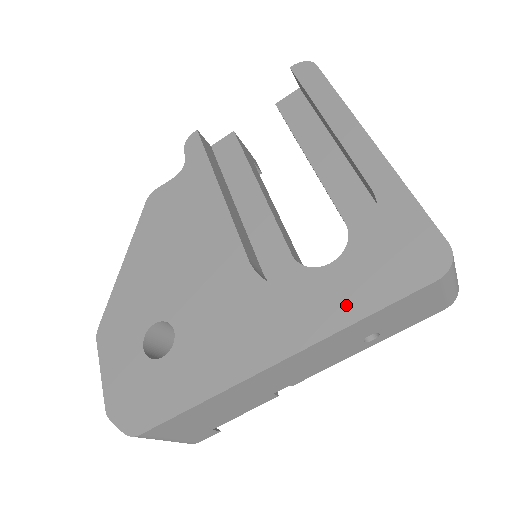
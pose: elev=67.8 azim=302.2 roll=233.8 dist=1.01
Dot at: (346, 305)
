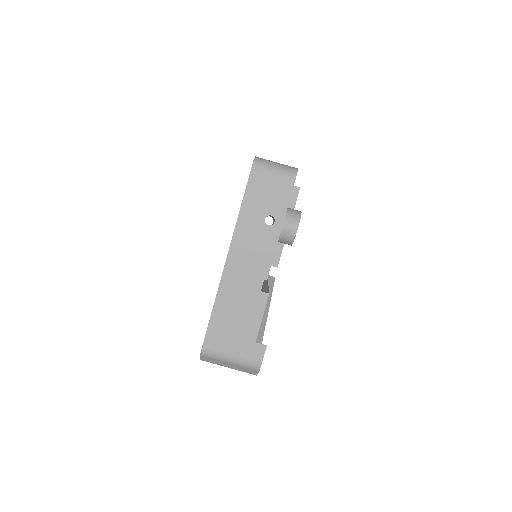
Dot at: occluded
